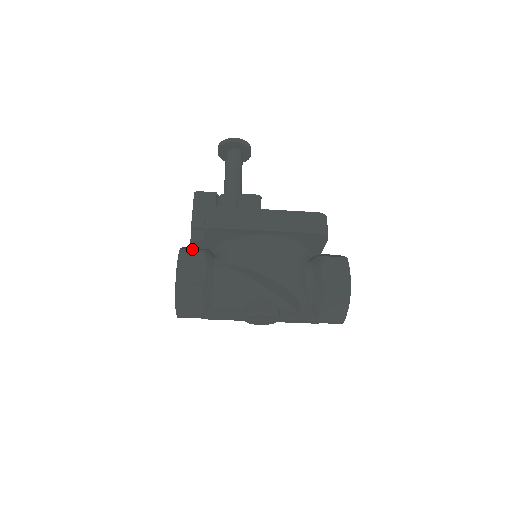
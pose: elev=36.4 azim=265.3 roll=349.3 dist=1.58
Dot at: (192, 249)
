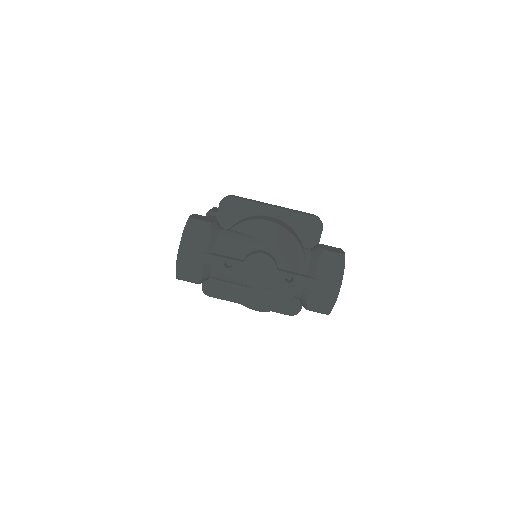
Dot at: occluded
